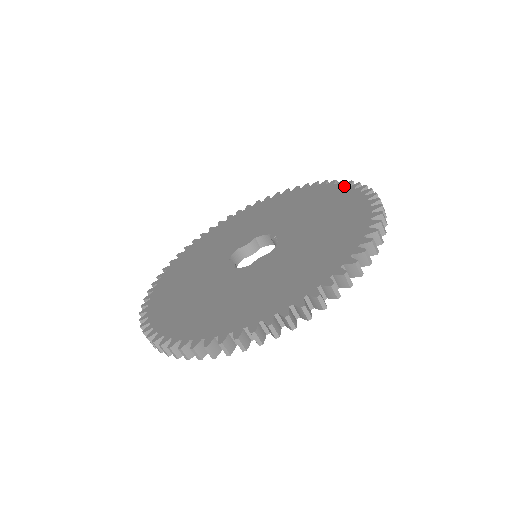
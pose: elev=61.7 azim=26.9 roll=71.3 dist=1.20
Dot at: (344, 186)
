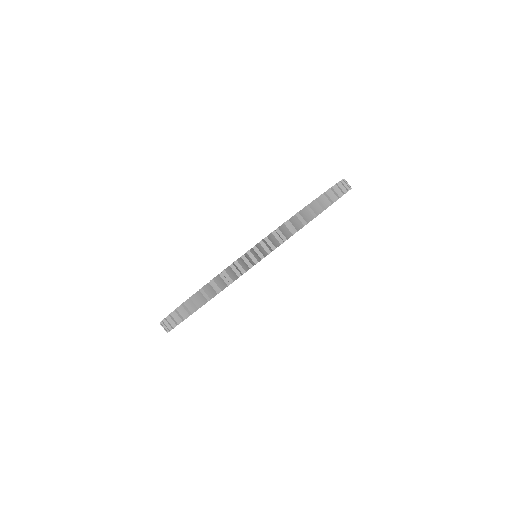
Dot at: occluded
